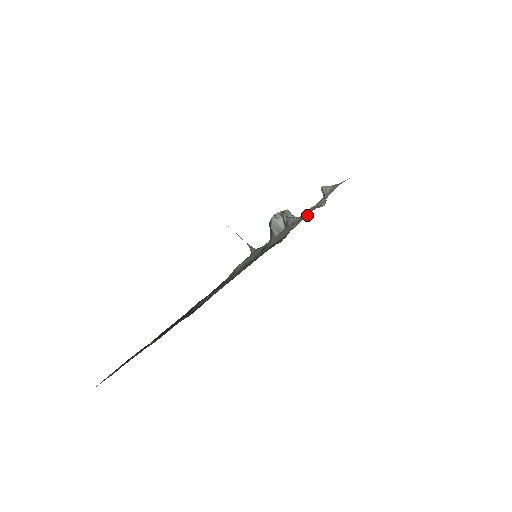
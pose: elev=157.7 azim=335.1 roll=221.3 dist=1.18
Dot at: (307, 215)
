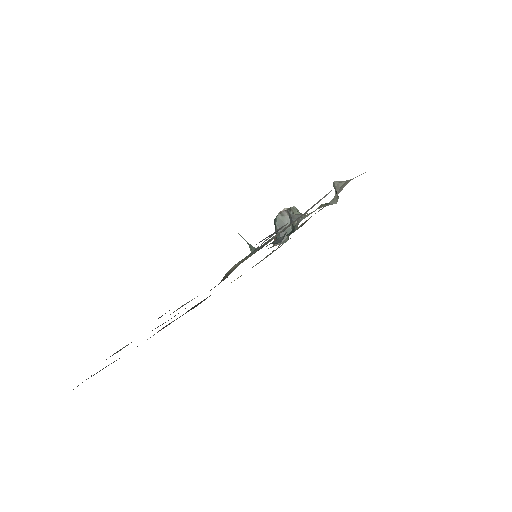
Dot at: occluded
